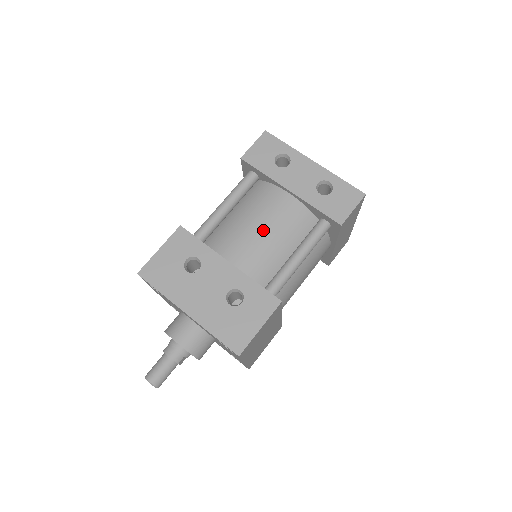
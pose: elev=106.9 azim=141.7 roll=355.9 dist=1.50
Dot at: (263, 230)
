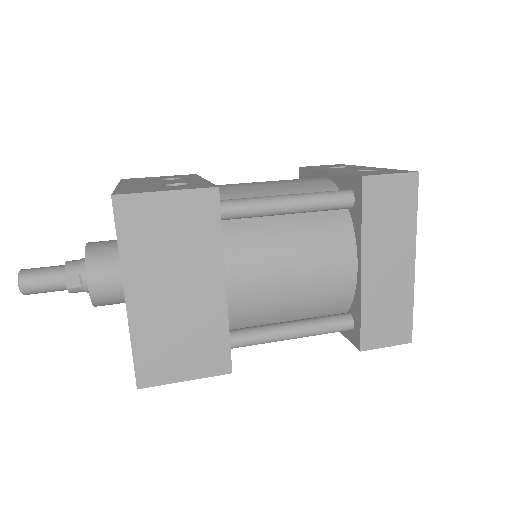
Dot at: (268, 182)
